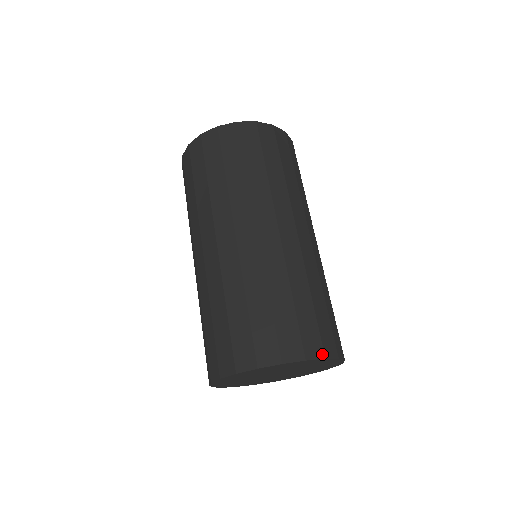
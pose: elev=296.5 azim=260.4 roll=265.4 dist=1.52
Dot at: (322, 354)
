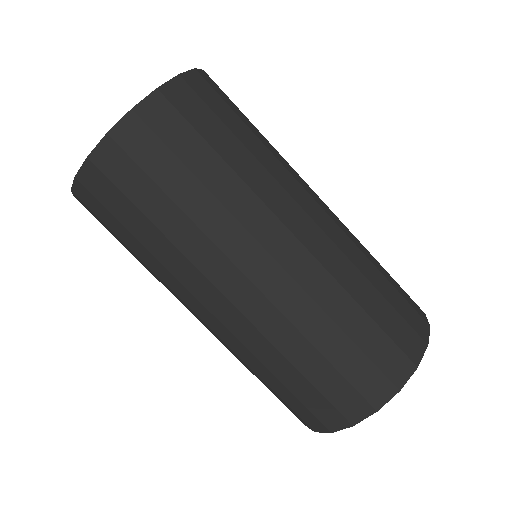
Dot at: (423, 312)
